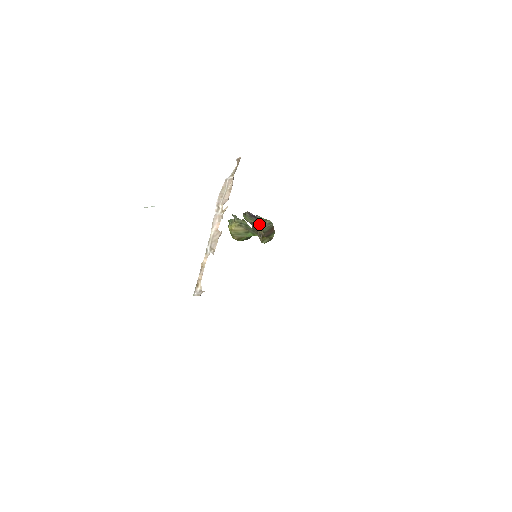
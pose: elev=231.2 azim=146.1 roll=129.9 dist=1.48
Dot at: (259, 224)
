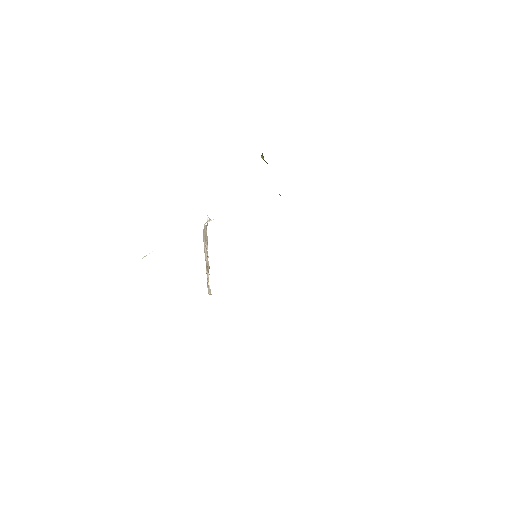
Dot at: occluded
